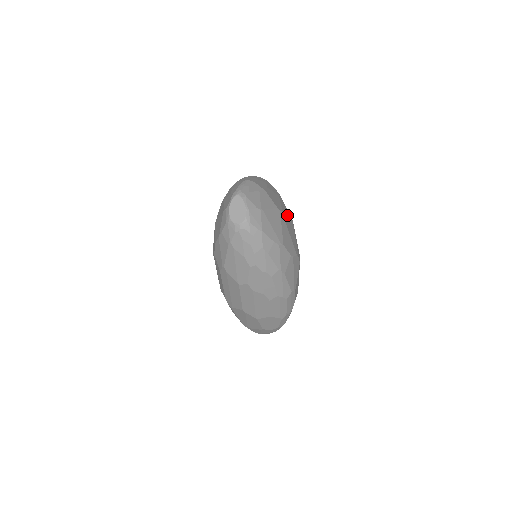
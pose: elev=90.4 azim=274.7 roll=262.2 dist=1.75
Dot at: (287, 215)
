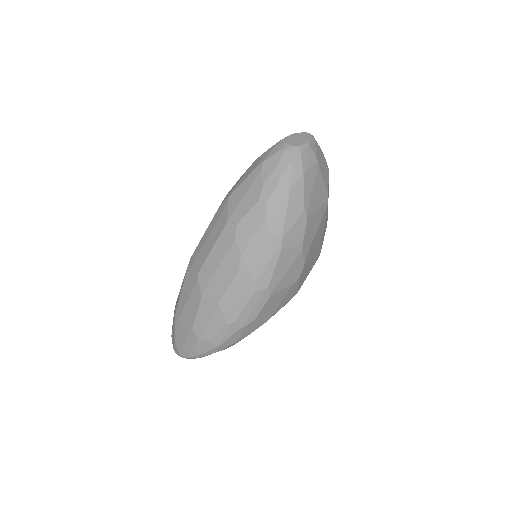
Dot at: (323, 232)
